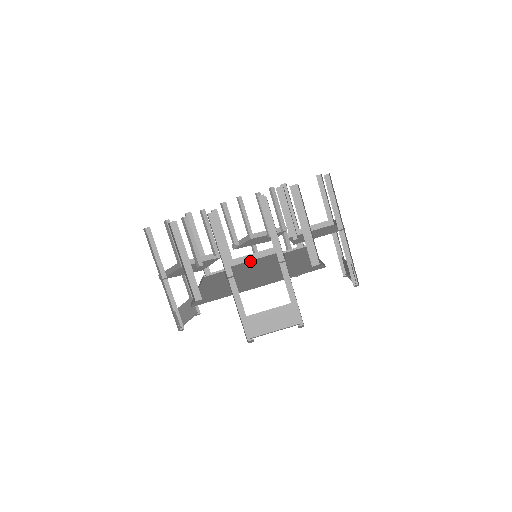
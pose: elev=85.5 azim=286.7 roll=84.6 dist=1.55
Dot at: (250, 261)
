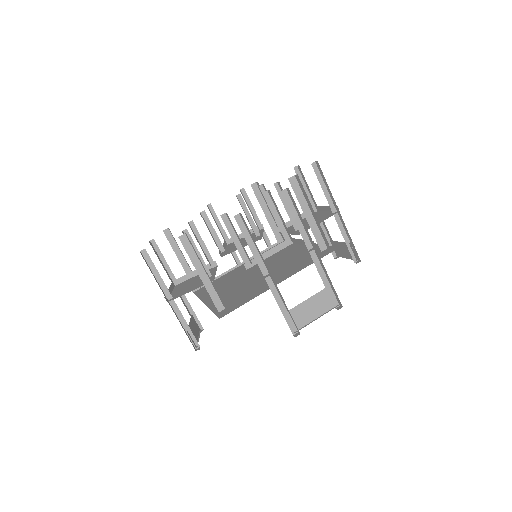
Dot at: (267, 259)
